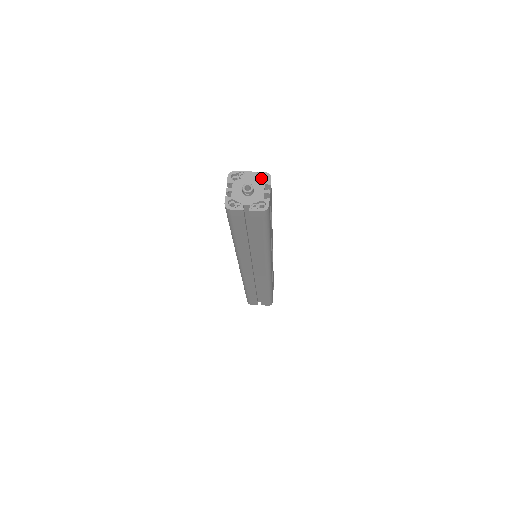
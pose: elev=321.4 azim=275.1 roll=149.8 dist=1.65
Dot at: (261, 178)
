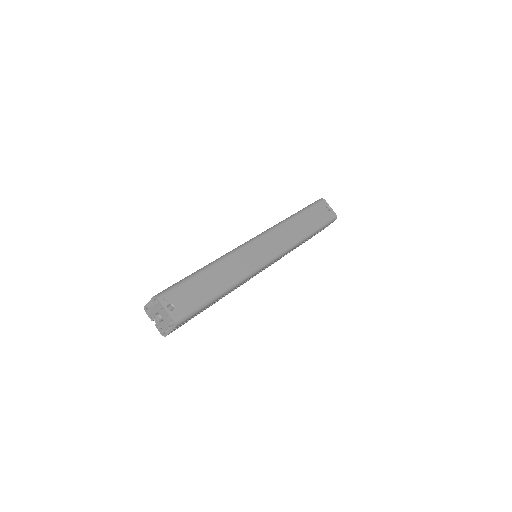
Dot at: (173, 318)
